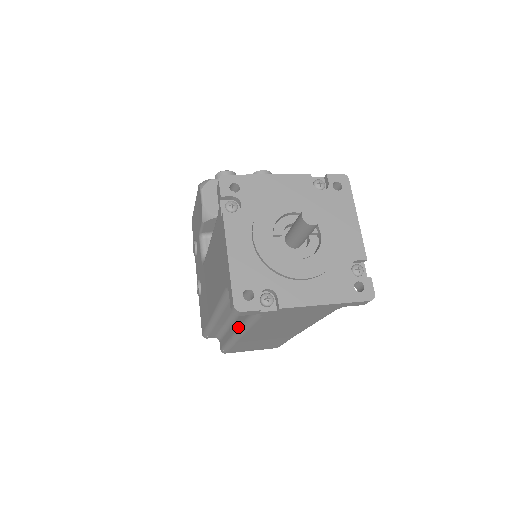
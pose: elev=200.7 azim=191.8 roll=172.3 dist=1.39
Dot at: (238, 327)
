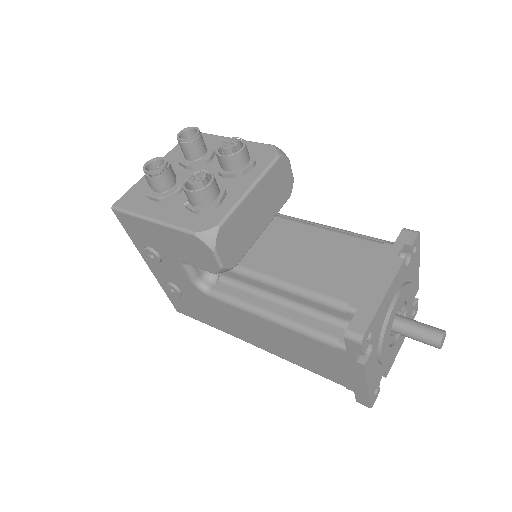
Dot at: occluded
